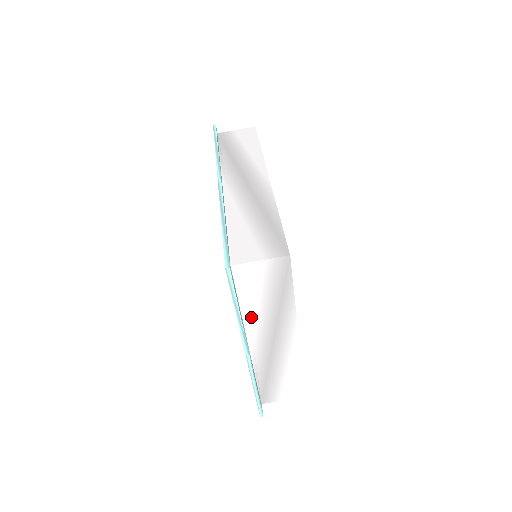
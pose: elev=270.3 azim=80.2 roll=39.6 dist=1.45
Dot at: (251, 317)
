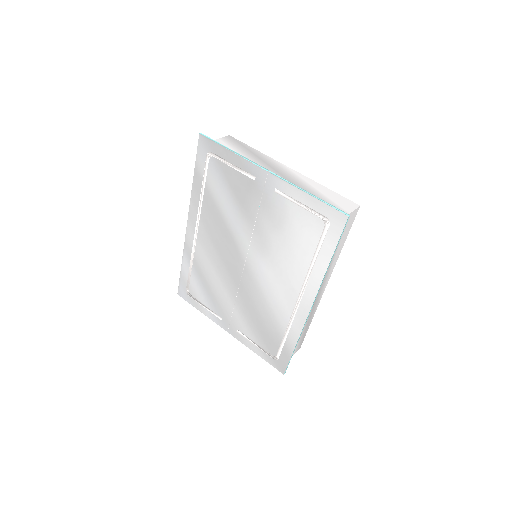
Dot at: occluded
